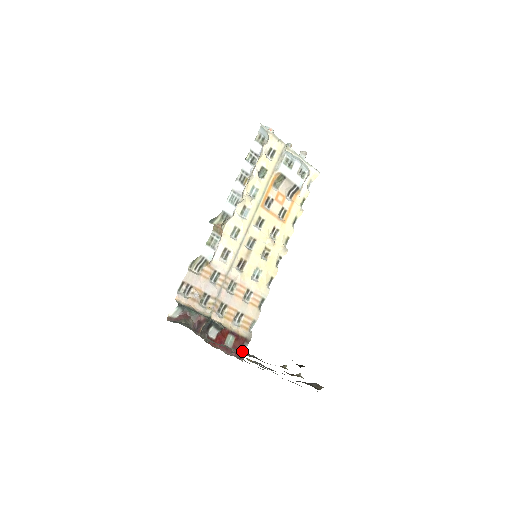
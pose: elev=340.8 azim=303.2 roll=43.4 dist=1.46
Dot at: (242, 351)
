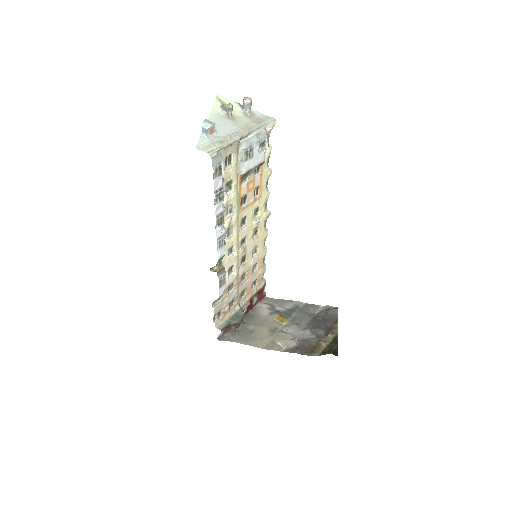
Dot at: (263, 293)
